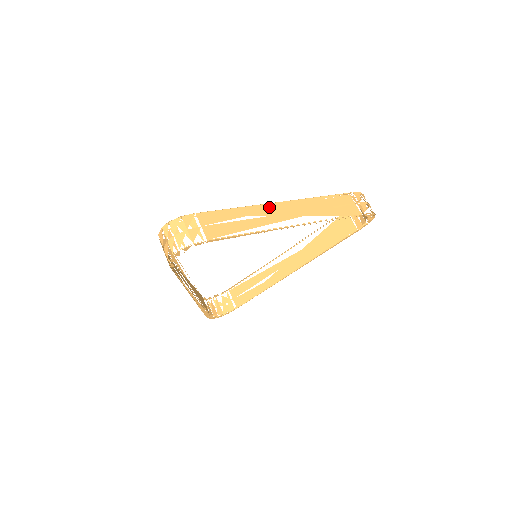
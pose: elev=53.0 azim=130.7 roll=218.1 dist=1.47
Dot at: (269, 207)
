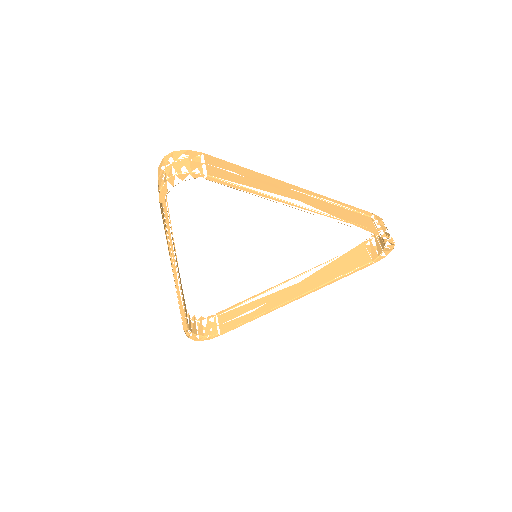
Dot at: (282, 183)
